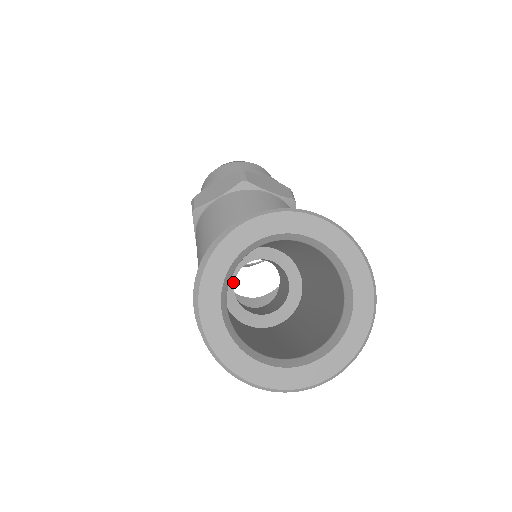
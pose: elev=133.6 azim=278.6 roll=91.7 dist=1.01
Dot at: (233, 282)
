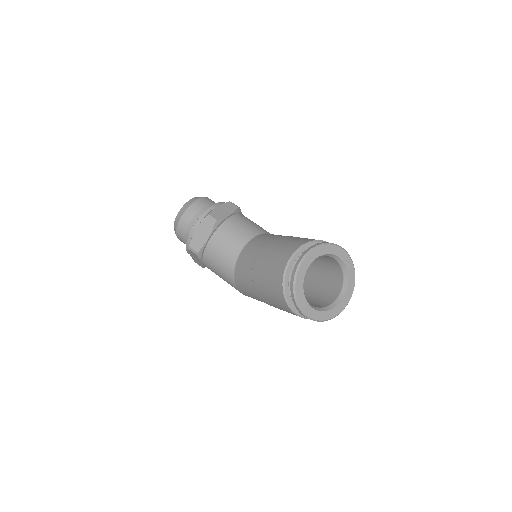
Dot at: occluded
